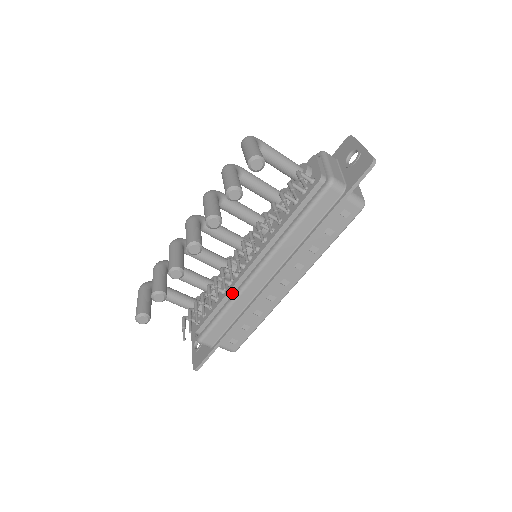
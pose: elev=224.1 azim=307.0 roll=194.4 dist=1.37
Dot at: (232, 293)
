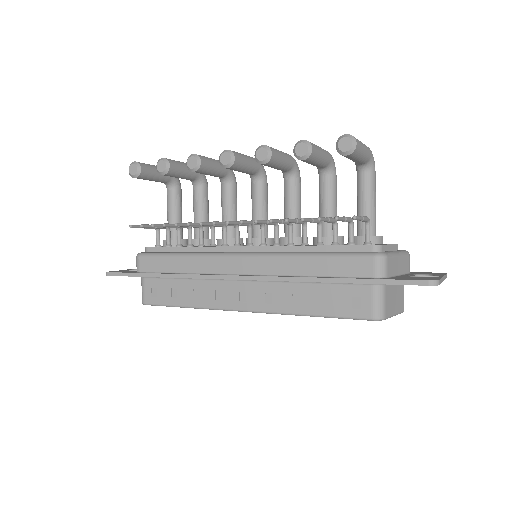
Dot at: (204, 251)
